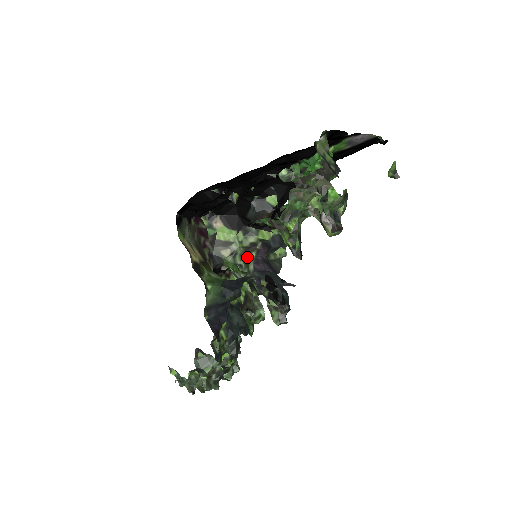
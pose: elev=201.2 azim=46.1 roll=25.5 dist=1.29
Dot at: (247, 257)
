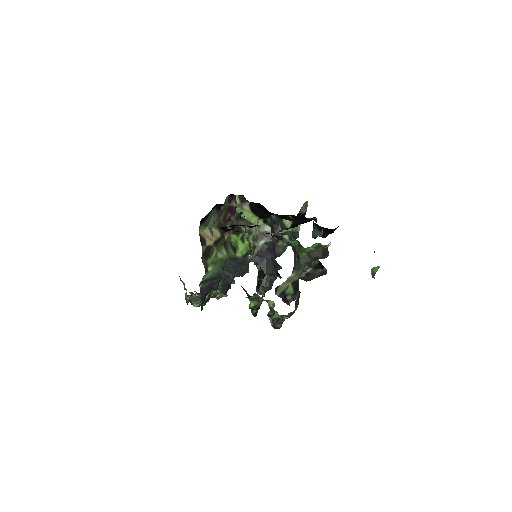
Dot at: (257, 242)
